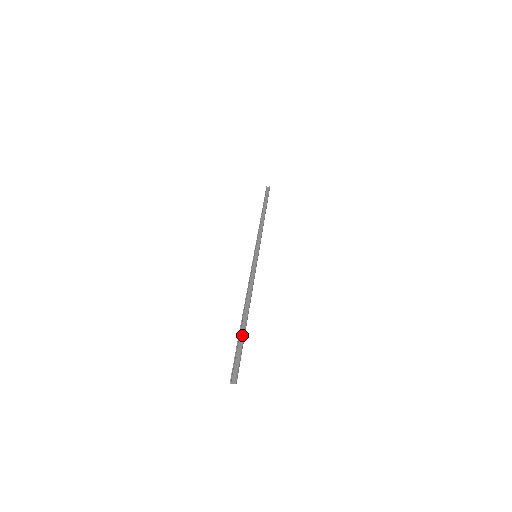
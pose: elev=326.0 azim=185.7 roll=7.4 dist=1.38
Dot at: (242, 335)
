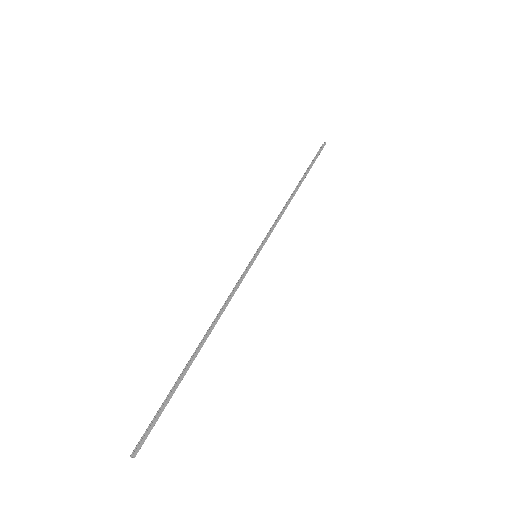
Dot at: (179, 382)
